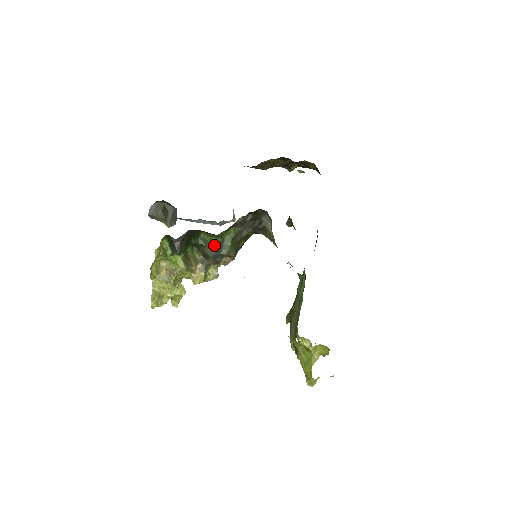
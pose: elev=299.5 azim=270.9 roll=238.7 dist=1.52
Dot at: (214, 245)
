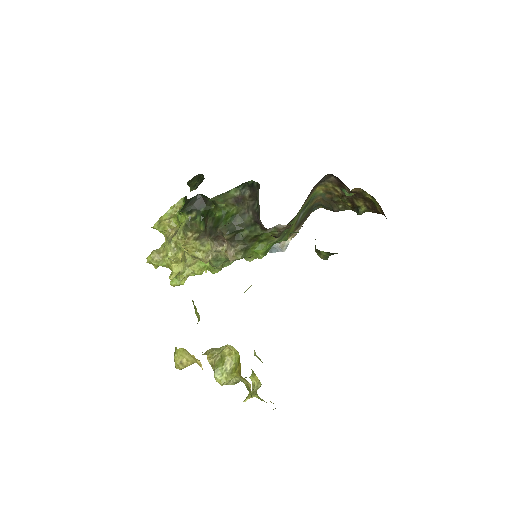
Dot at: (215, 218)
